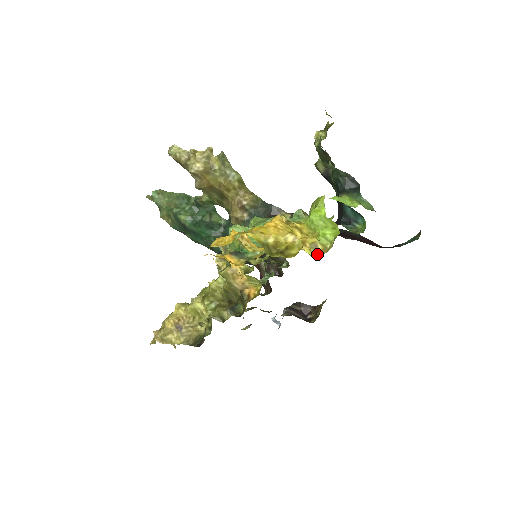
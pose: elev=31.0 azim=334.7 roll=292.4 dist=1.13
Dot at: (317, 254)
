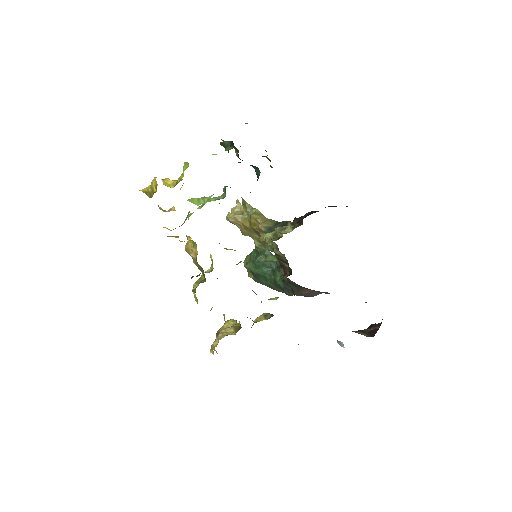
Dot at: (175, 185)
